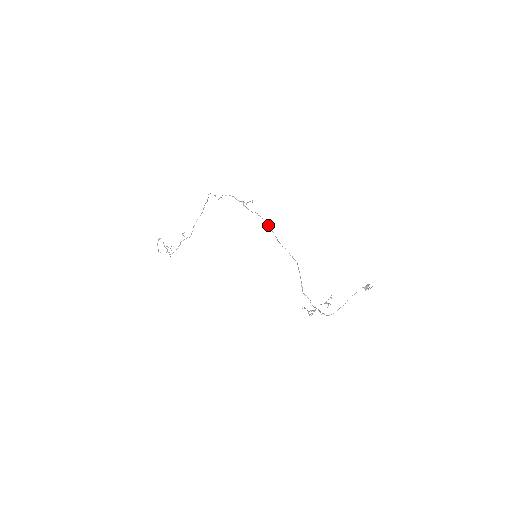
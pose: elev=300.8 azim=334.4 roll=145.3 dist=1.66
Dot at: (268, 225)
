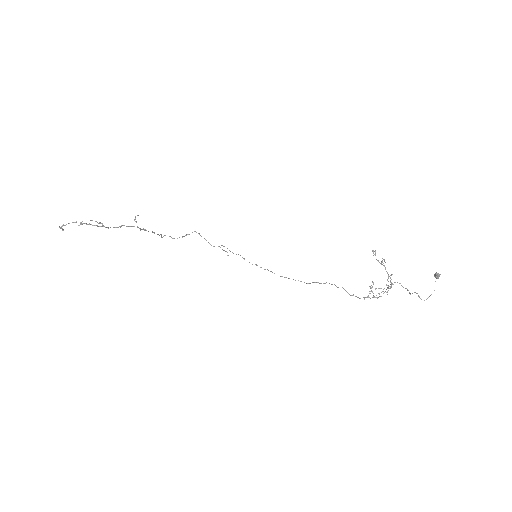
Dot at: (256, 264)
